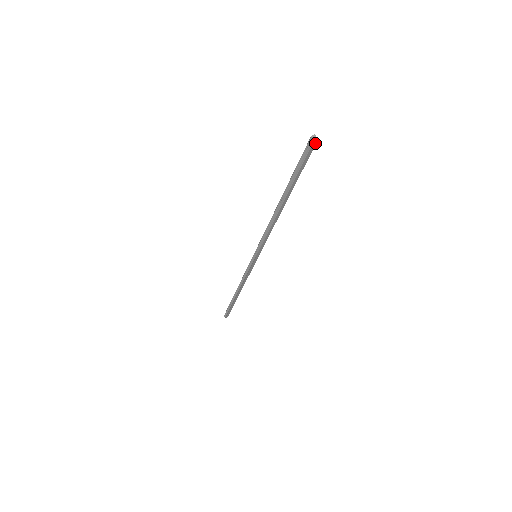
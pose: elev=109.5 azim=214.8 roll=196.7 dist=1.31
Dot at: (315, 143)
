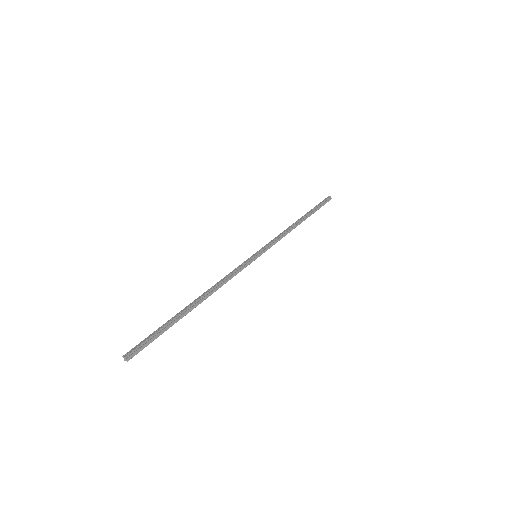
Dot at: (131, 357)
